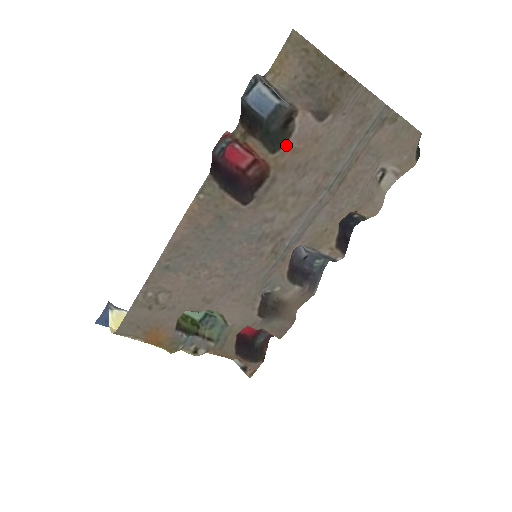
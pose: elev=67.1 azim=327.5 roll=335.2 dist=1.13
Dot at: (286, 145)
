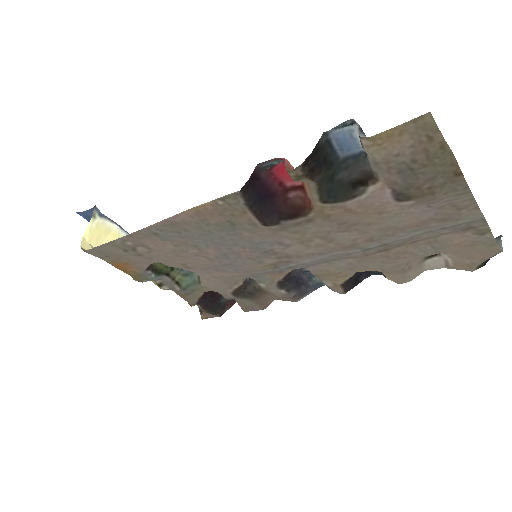
Dot at: (343, 203)
